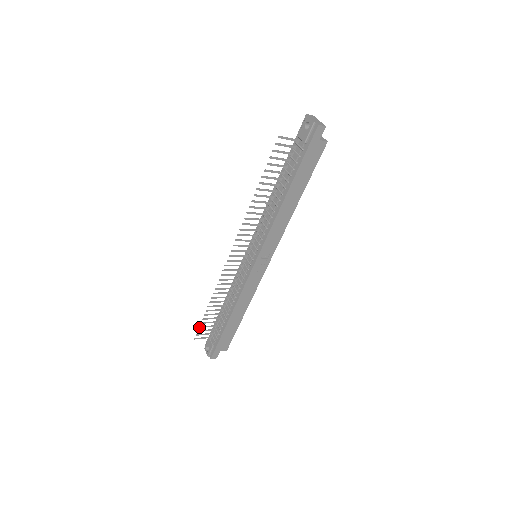
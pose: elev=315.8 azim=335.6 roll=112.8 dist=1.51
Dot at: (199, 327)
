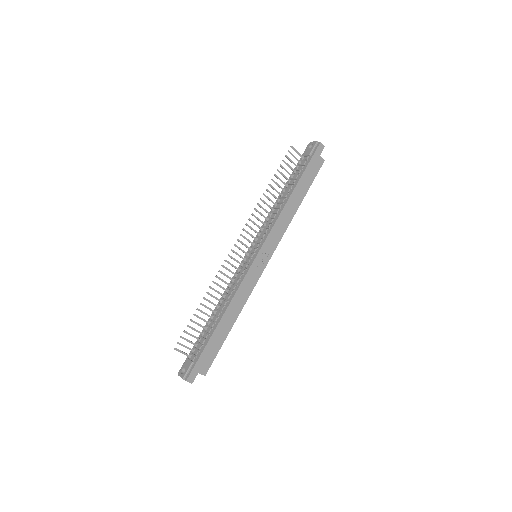
Dot at: (184, 331)
